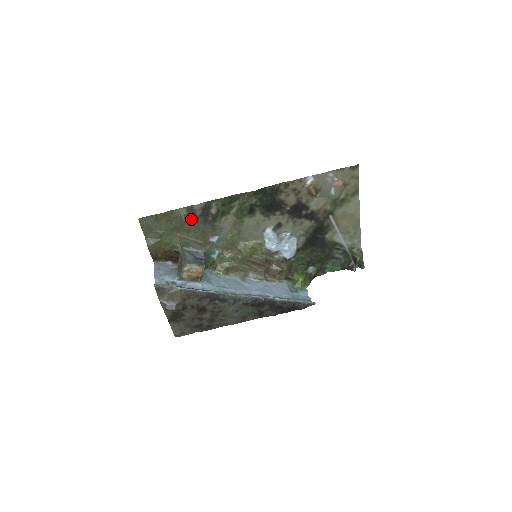
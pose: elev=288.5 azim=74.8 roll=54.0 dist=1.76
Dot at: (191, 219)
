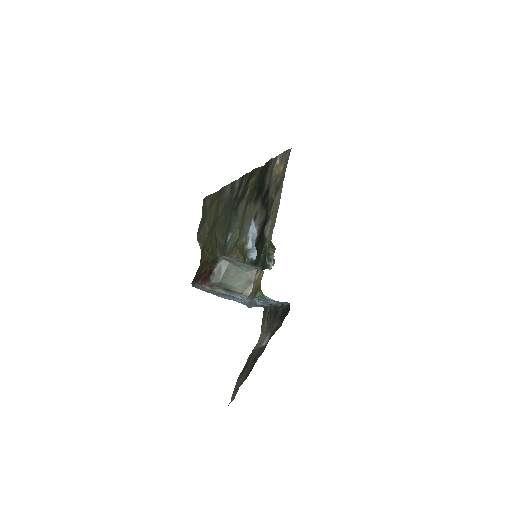
Dot at: (228, 204)
